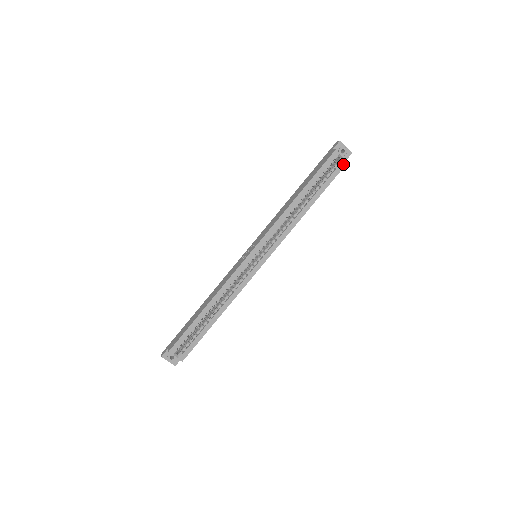
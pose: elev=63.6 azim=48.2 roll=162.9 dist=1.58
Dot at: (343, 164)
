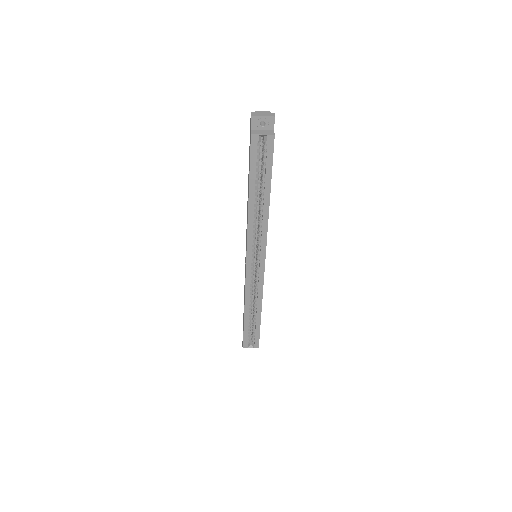
Dot at: (271, 141)
